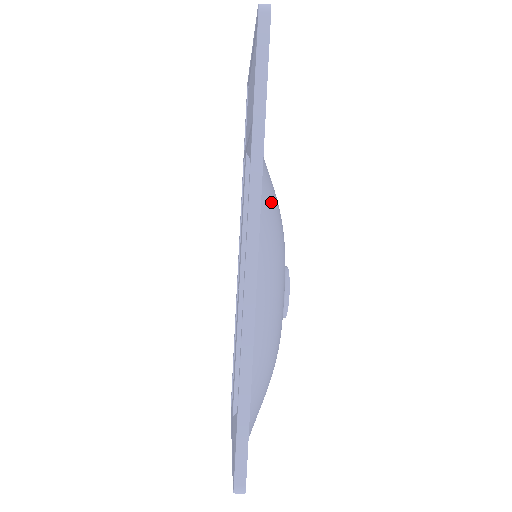
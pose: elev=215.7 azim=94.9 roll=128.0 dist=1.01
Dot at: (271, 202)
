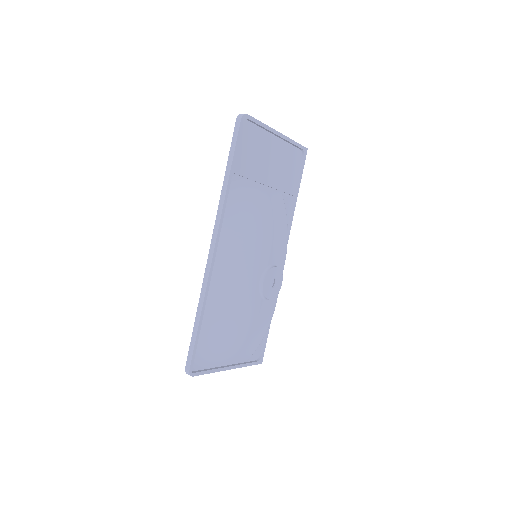
Dot at: (243, 221)
